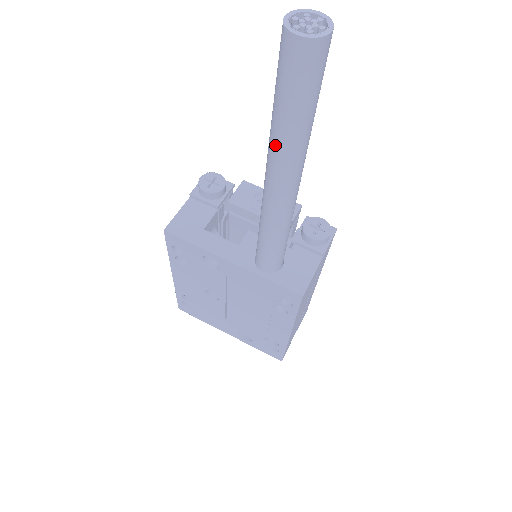
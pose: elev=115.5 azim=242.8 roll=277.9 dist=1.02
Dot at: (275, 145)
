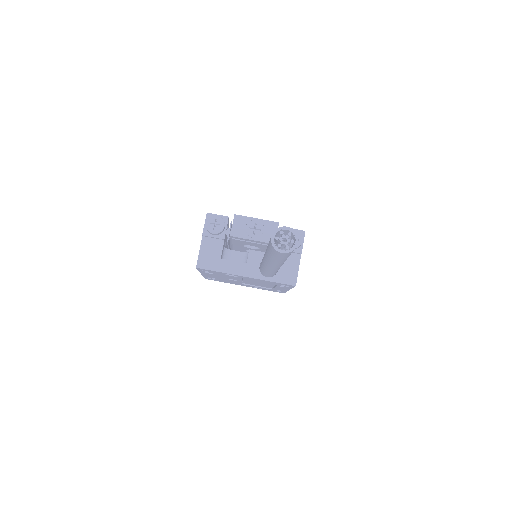
Dot at: (272, 262)
